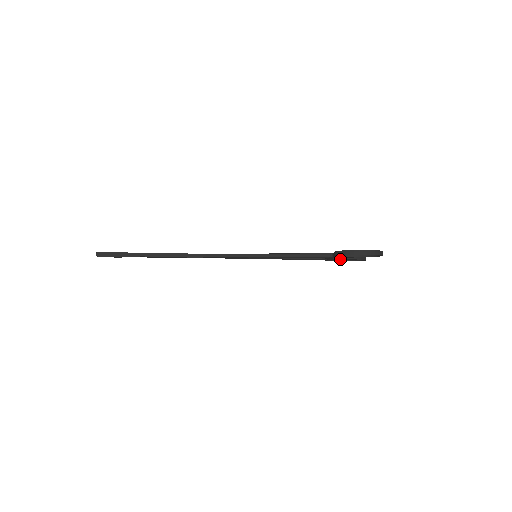
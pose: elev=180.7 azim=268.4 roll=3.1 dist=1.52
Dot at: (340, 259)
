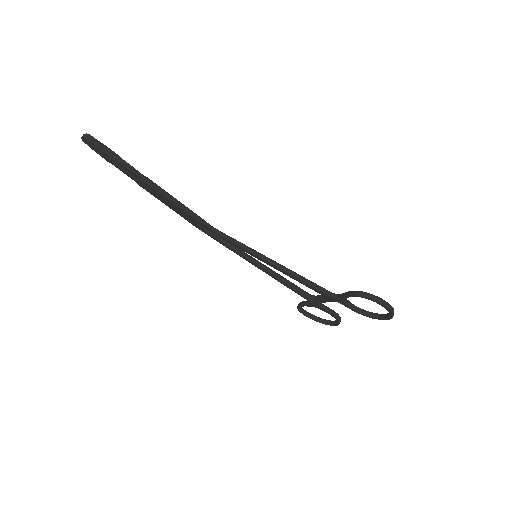
Dot at: (322, 309)
